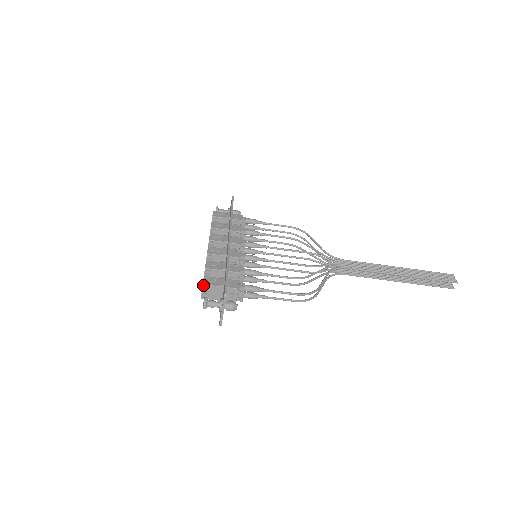
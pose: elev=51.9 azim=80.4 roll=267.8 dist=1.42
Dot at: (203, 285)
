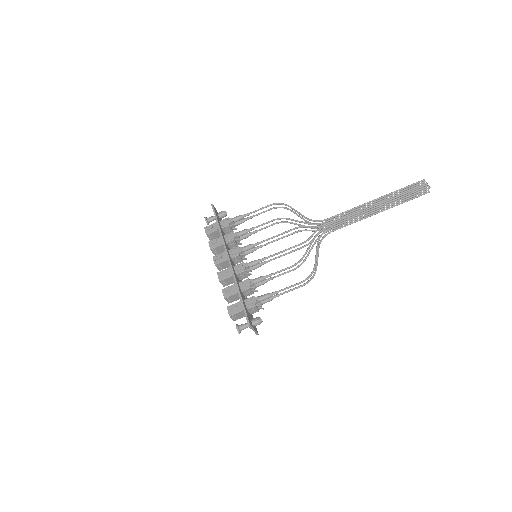
Dot at: (230, 316)
